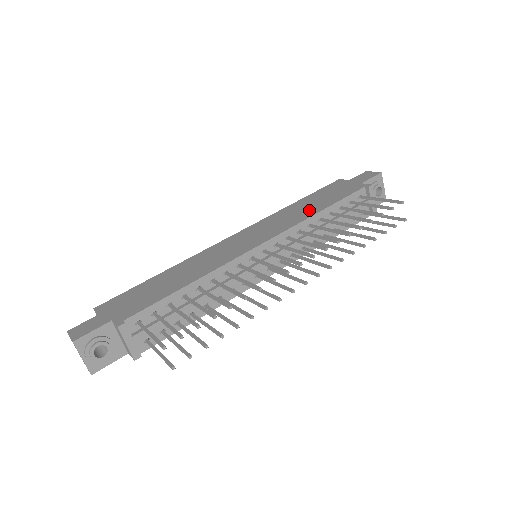
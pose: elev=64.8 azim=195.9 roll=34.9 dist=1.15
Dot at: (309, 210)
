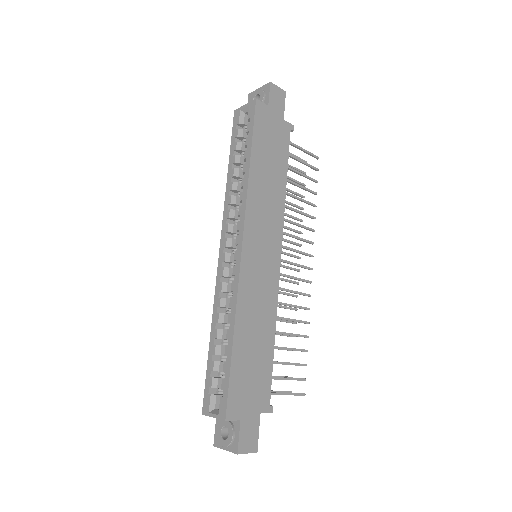
Dot at: (277, 185)
